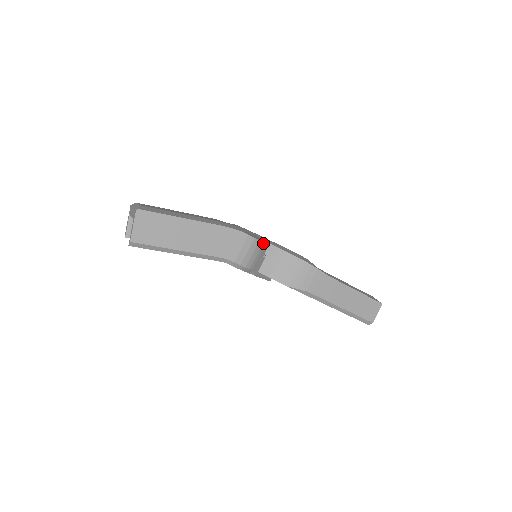
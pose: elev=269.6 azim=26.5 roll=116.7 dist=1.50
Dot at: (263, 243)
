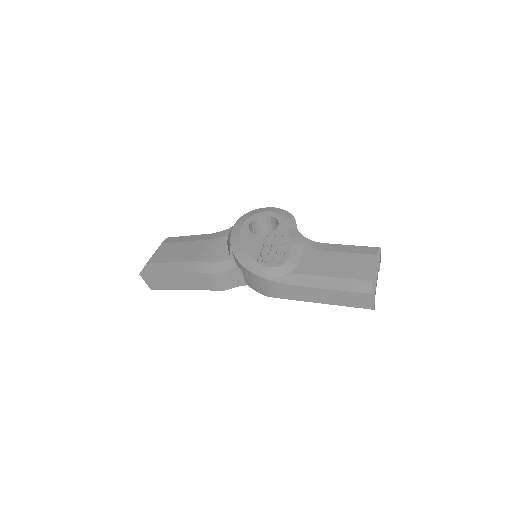
Dot at: (225, 272)
